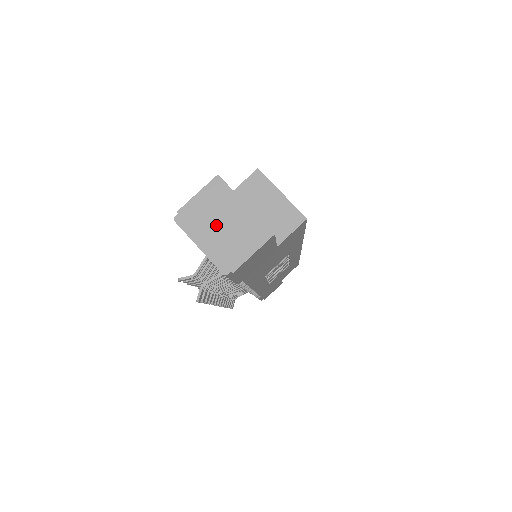
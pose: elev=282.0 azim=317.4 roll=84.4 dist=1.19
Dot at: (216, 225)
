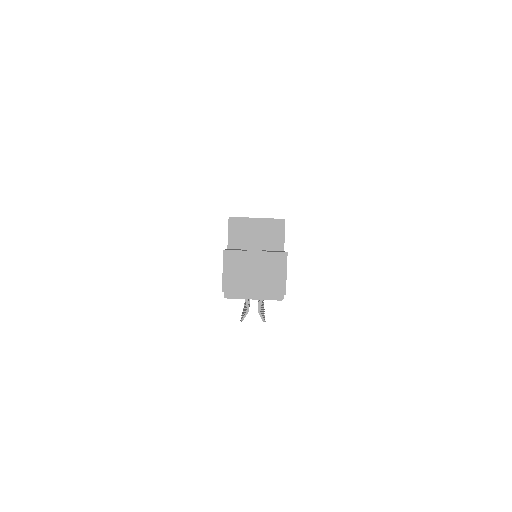
Dot at: (251, 278)
